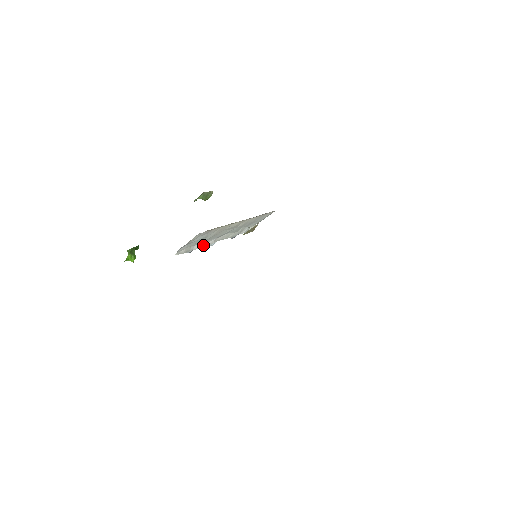
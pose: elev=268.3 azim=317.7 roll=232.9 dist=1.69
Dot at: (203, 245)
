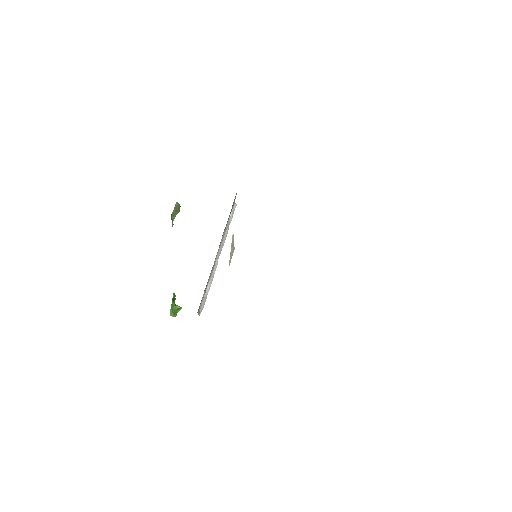
Dot at: (211, 280)
